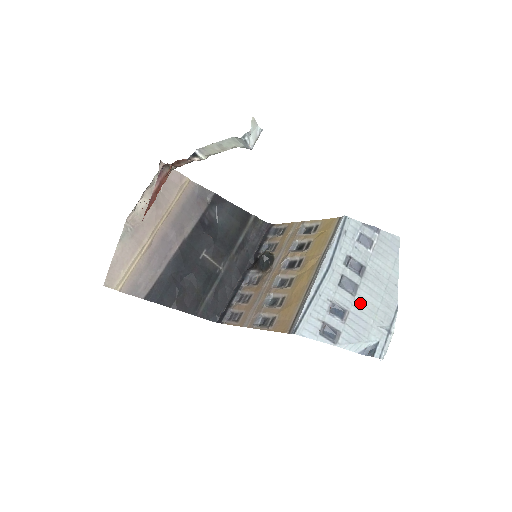
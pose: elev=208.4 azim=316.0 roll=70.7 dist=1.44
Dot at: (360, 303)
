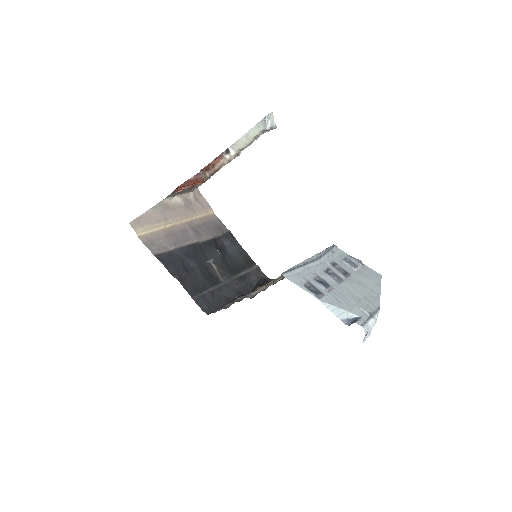
Dot at: (344, 289)
